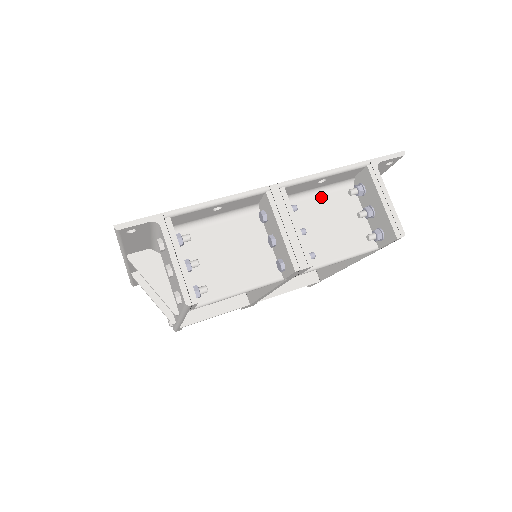
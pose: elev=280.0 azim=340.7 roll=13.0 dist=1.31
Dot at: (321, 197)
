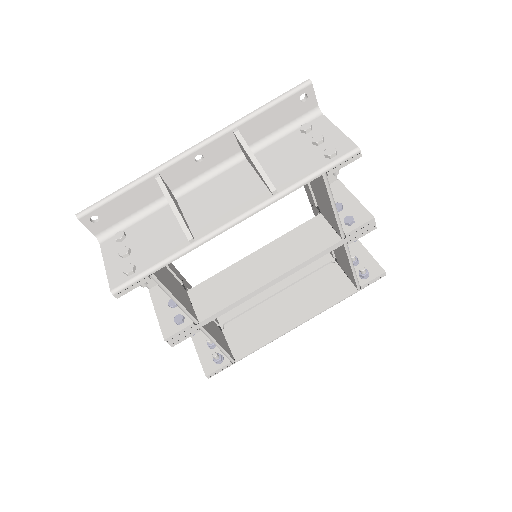
Dot at: occluded
